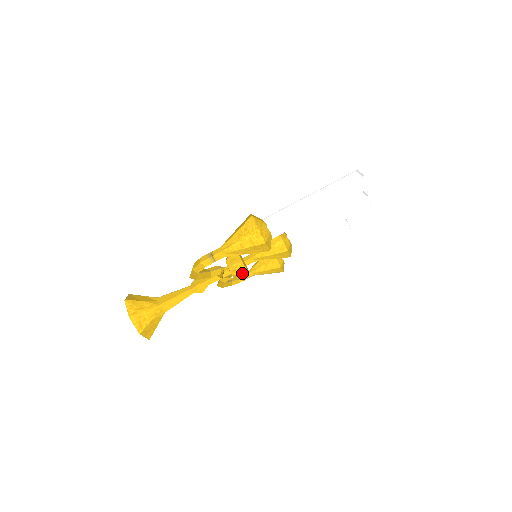
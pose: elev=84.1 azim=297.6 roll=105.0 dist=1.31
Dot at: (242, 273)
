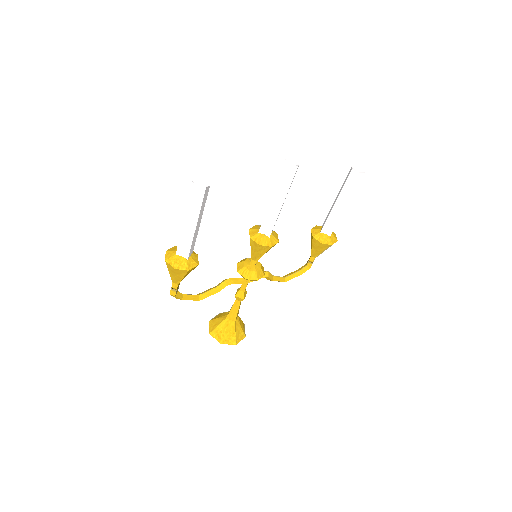
Dot at: (248, 276)
